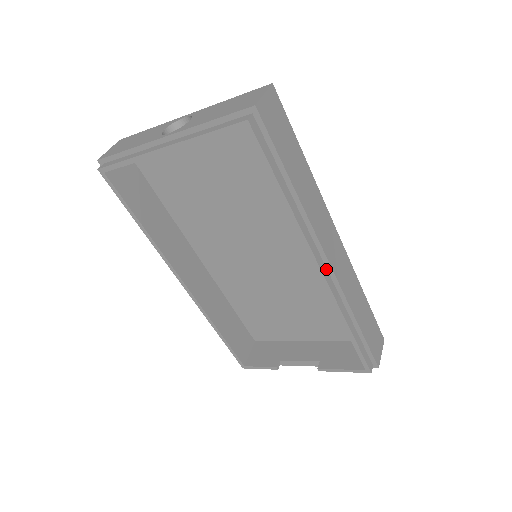
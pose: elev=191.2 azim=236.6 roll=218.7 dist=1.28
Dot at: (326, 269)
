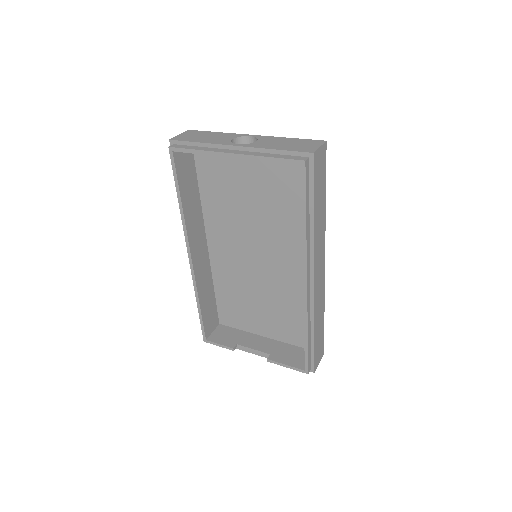
Dot at: (310, 283)
